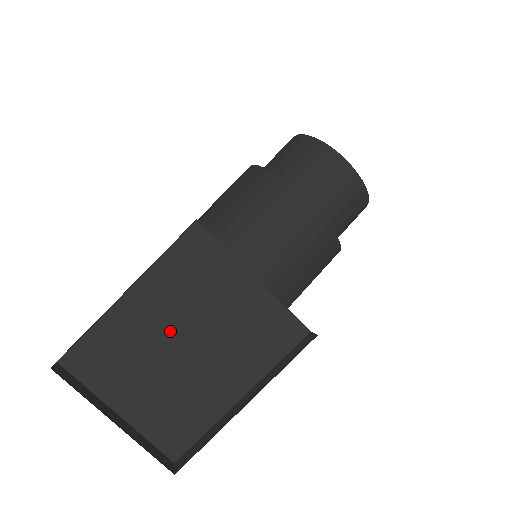
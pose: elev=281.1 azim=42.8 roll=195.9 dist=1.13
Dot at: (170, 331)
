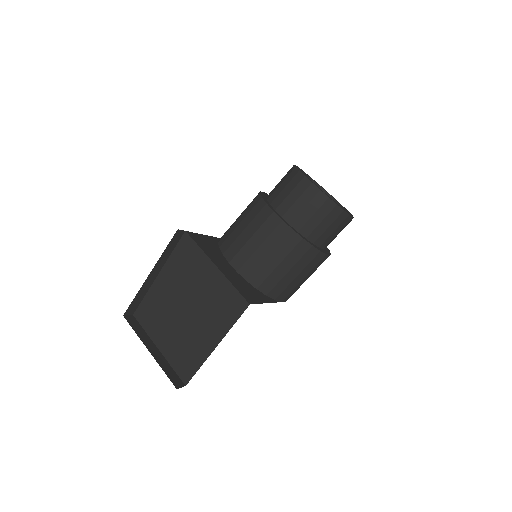
Dot at: (178, 300)
